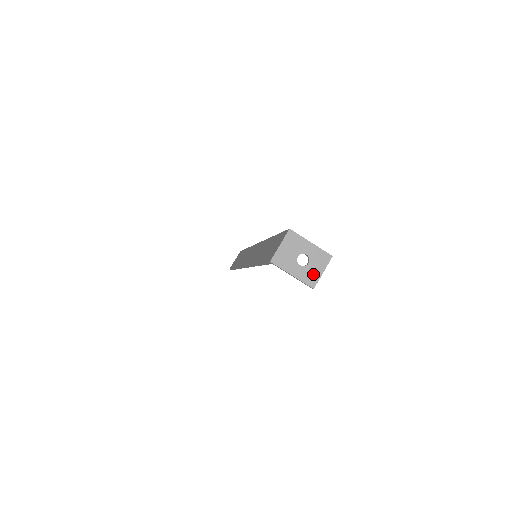
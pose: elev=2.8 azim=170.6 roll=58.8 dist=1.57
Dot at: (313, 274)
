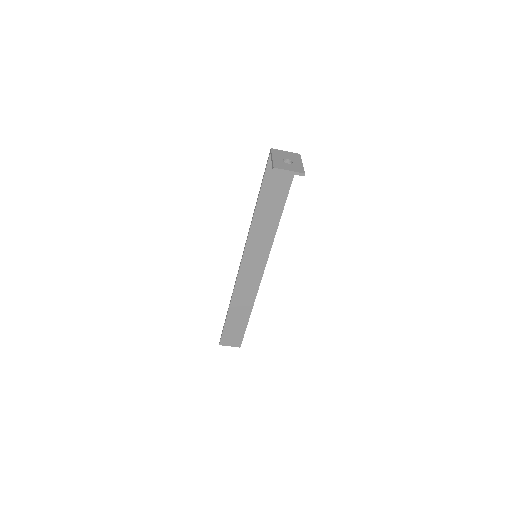
Dot at: (283, 166)
